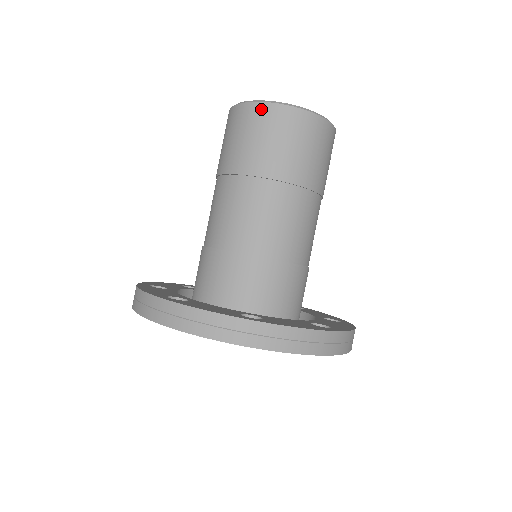
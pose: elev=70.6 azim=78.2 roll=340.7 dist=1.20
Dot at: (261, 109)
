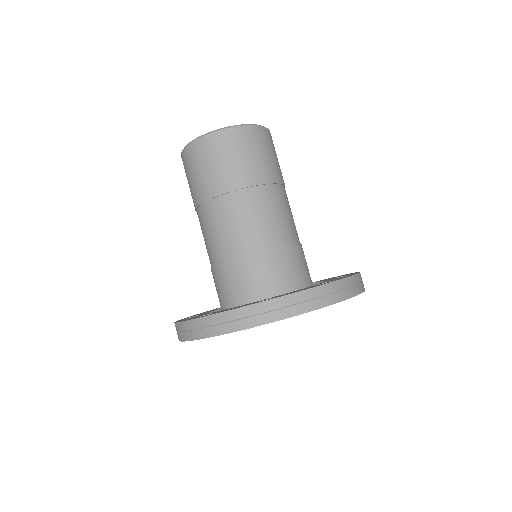
Dot at: (201, 143)
